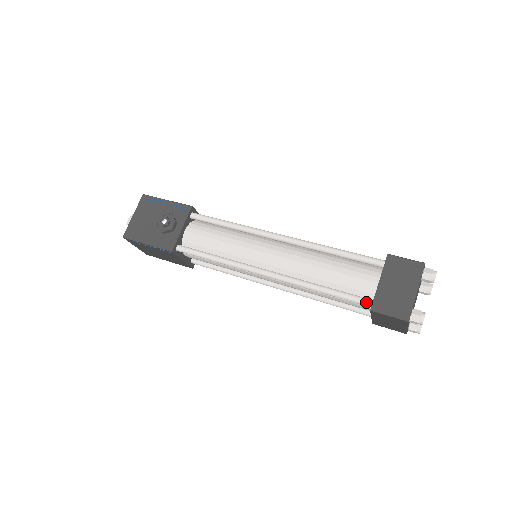
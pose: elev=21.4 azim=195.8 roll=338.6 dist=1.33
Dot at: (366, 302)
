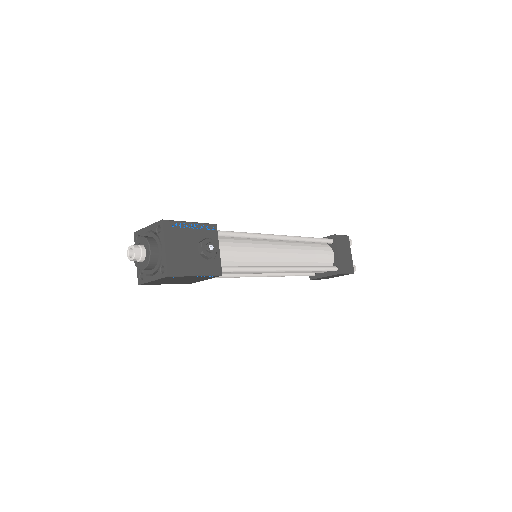
Dot at: (335, 269)
